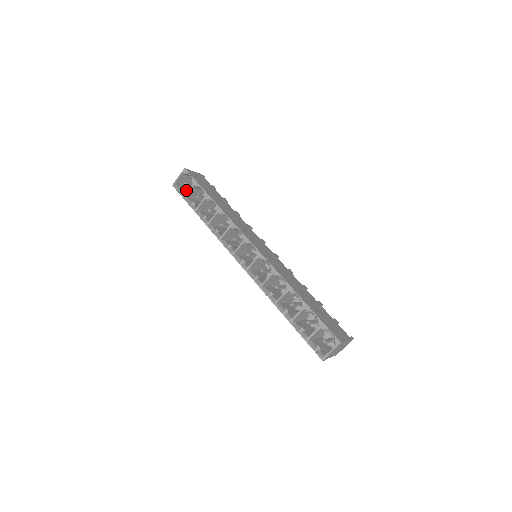
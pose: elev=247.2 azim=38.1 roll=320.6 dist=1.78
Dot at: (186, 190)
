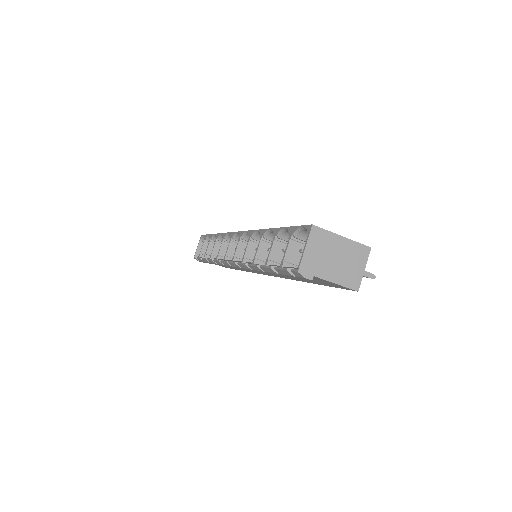
Dot at: occluded
